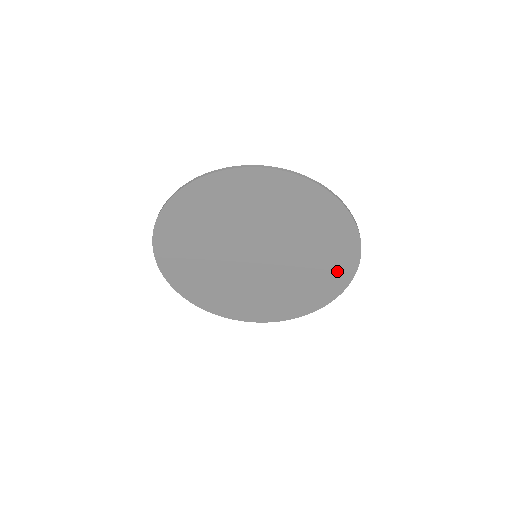
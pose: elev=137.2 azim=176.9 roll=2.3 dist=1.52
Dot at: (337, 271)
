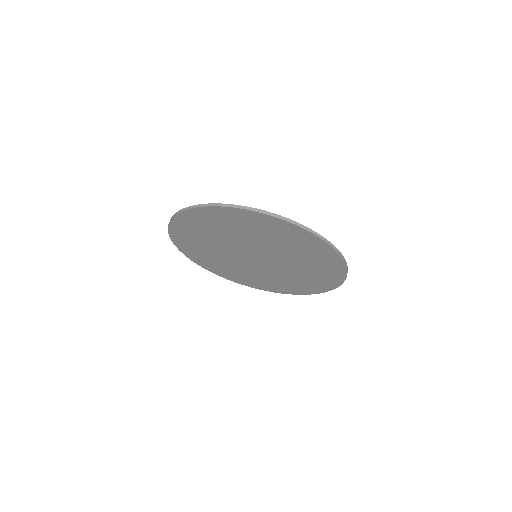
Dot at: (328, 263)
